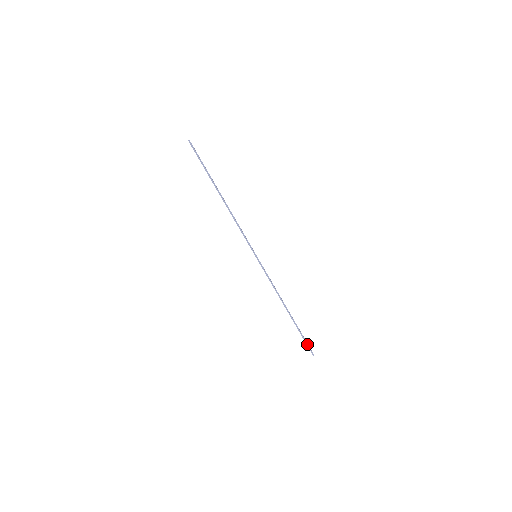
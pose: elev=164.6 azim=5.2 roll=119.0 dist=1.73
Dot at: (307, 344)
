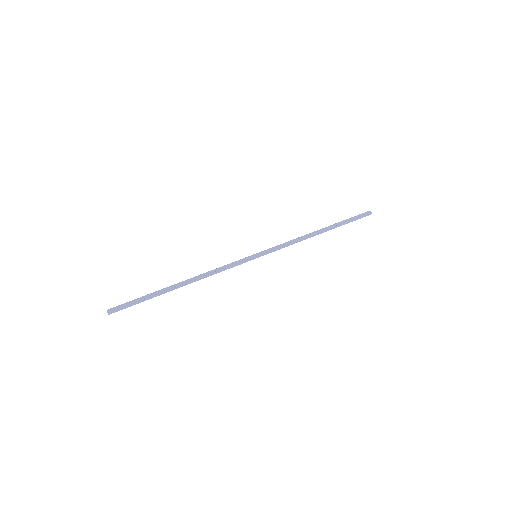
Dot at: (360, 218)
